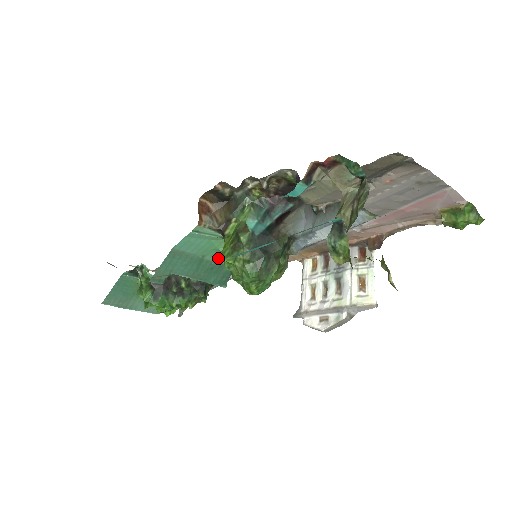
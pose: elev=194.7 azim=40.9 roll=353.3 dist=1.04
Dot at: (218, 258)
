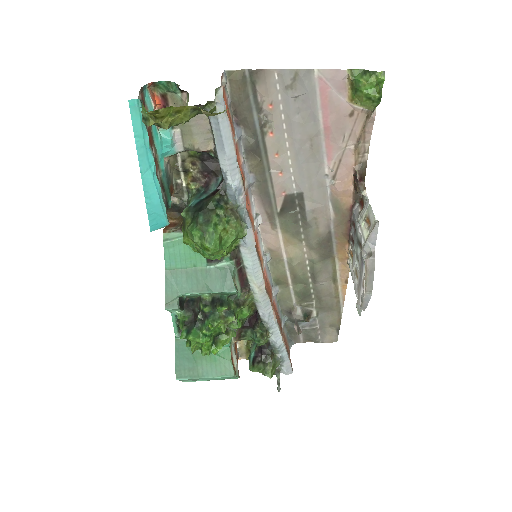
Dot at: (208, 262)
